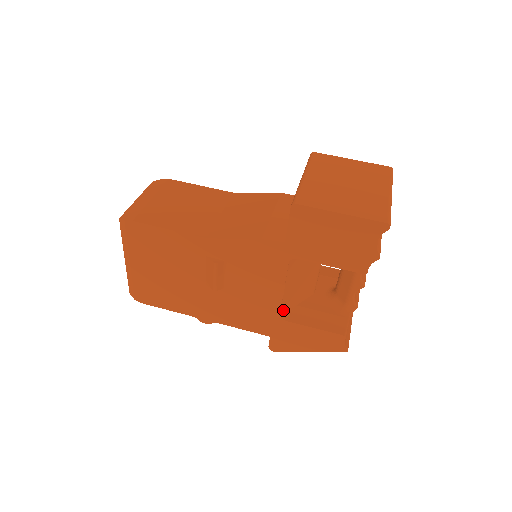
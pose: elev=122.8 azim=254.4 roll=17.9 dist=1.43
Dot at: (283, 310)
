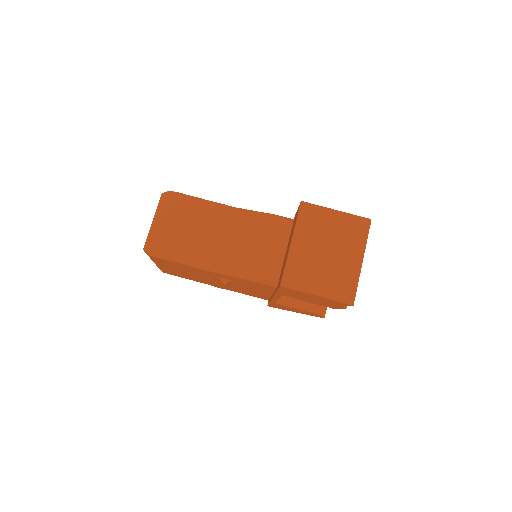
Dot at: occluded
